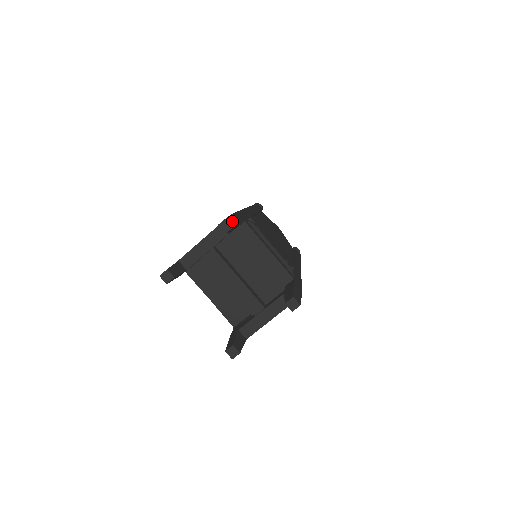
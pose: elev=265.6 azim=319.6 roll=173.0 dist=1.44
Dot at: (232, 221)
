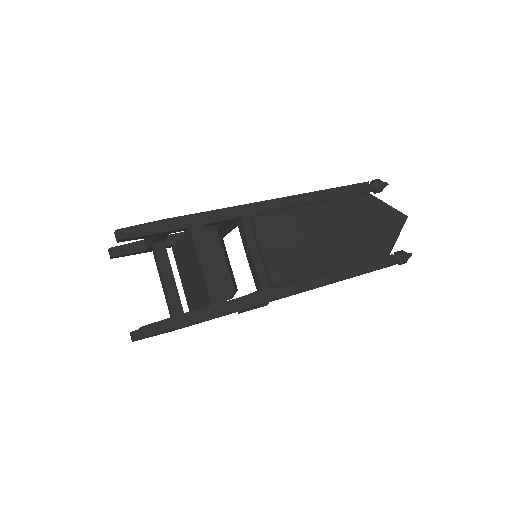
Dot at: (130, 232)
